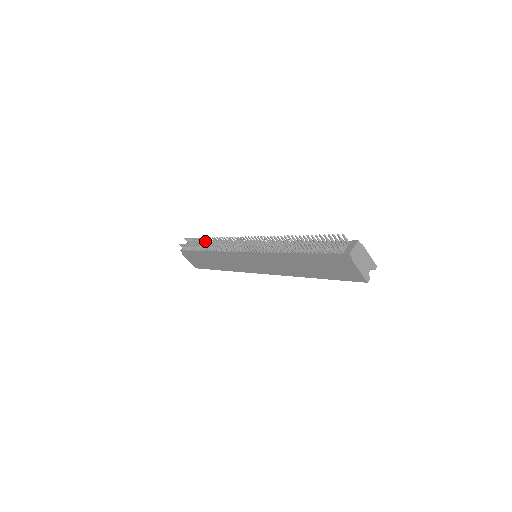
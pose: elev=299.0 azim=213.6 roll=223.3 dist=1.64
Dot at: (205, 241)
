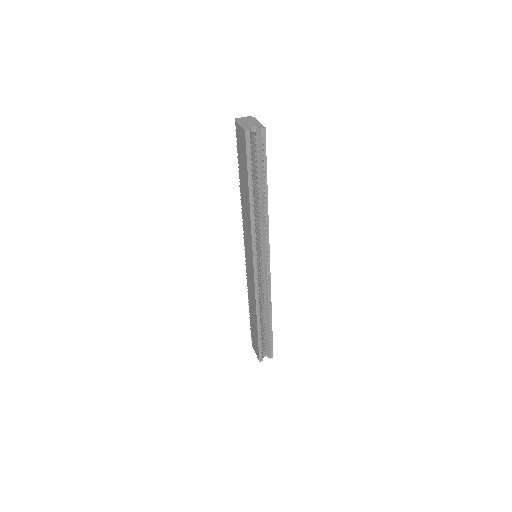
Dot at: occluded
